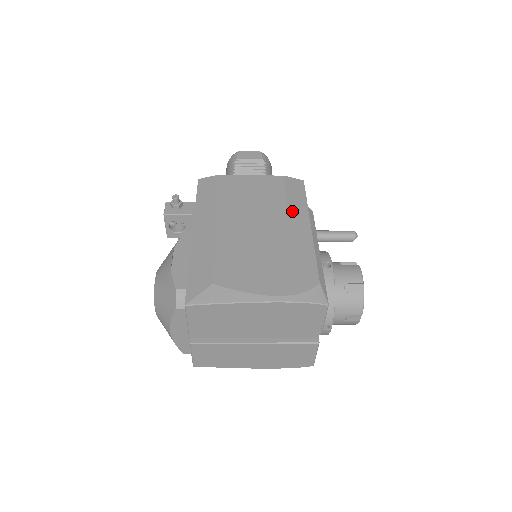
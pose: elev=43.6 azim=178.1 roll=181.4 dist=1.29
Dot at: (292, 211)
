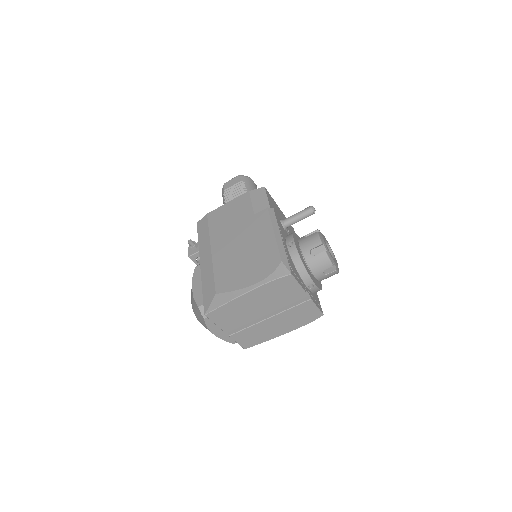
Dot at: (257, 216)
